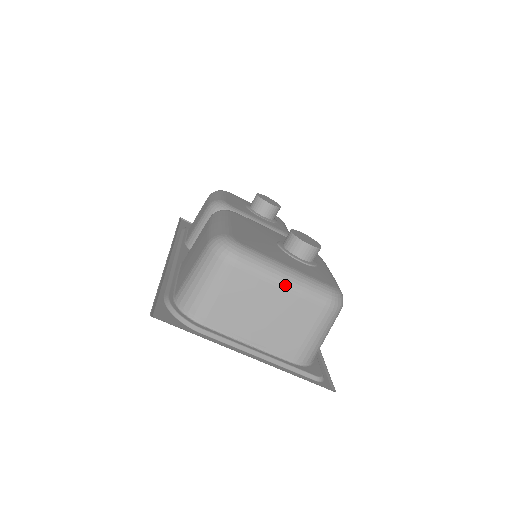
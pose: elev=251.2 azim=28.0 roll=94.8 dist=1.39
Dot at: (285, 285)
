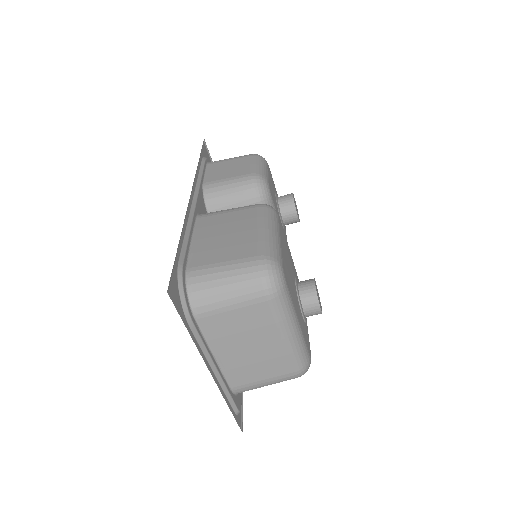
Dot at: (287, 340)
